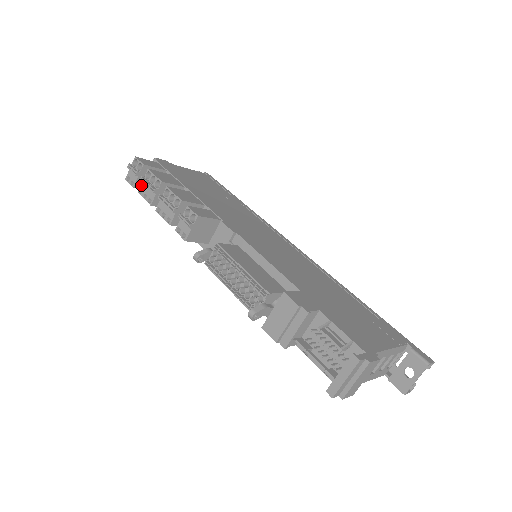
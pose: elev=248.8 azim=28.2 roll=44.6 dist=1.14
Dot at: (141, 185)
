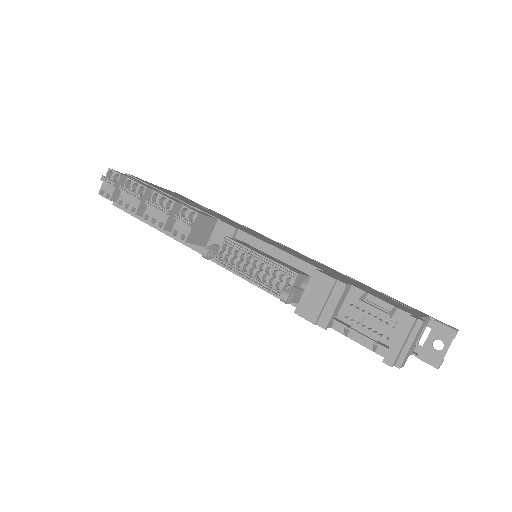
Dot at: (120, 196)
